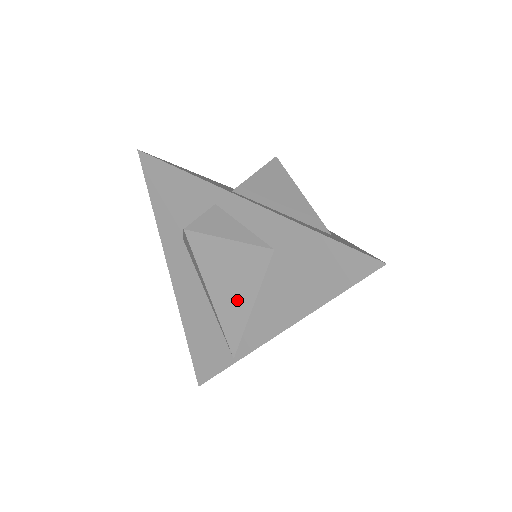
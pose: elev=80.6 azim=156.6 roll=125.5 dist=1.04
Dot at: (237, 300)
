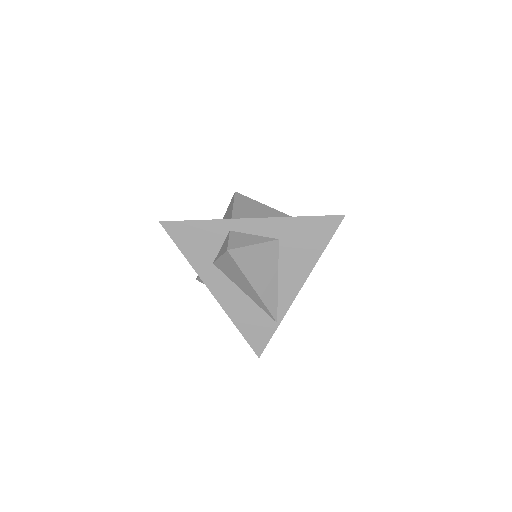
Dot at: (268, 282)
